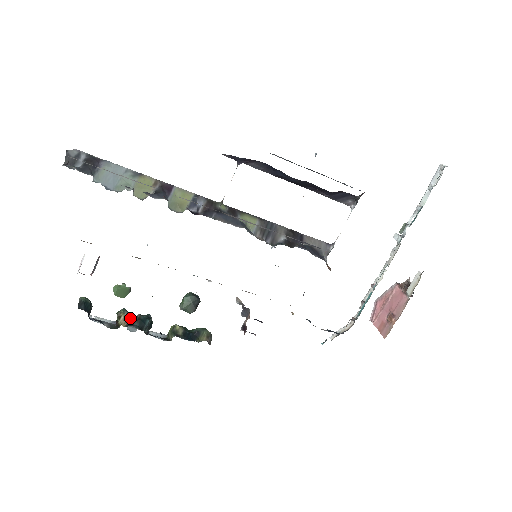
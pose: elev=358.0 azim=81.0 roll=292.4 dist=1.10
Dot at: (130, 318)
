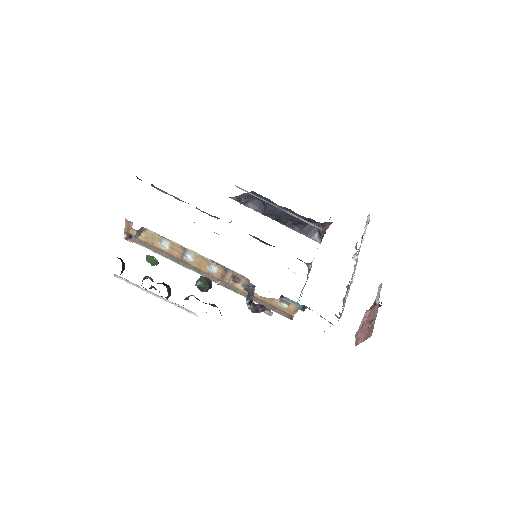
Dot at: occluded
